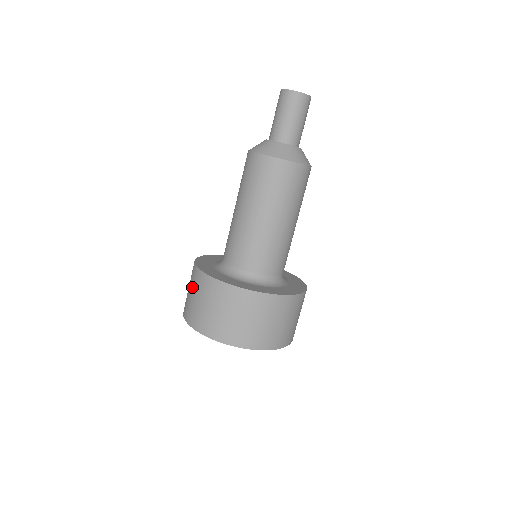
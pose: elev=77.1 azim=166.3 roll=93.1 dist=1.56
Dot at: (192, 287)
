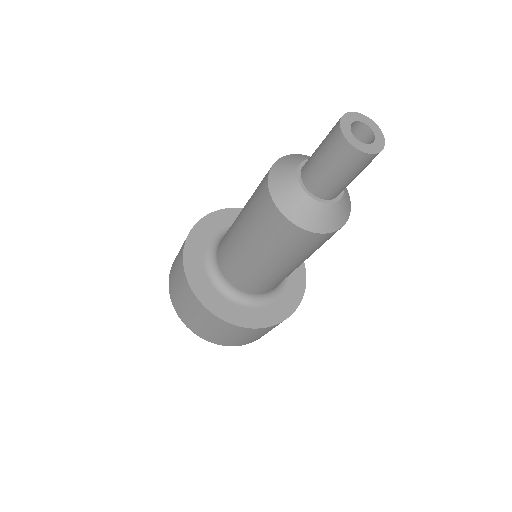
Dot at: (178, 279)
